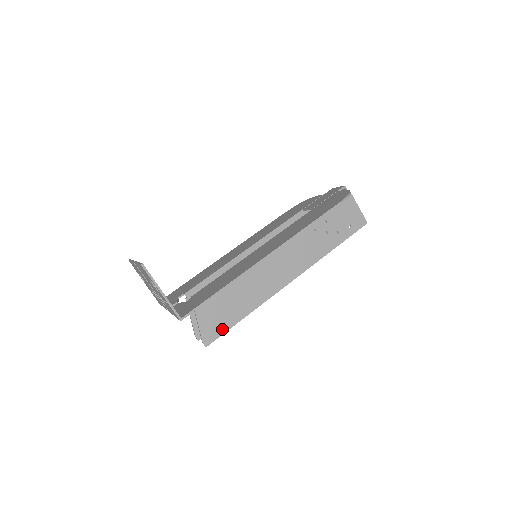
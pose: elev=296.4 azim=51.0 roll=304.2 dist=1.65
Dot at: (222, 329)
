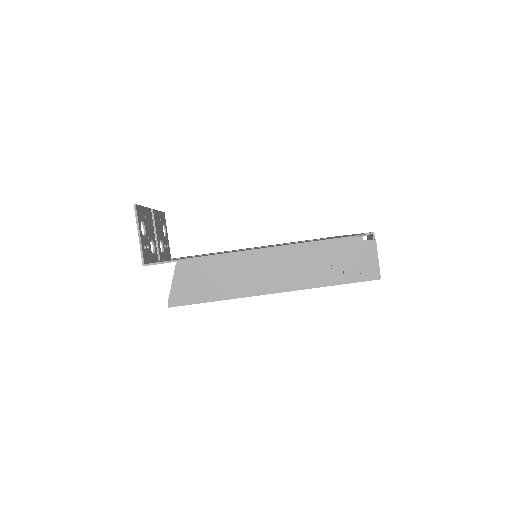
Dot at: (190, 300)
